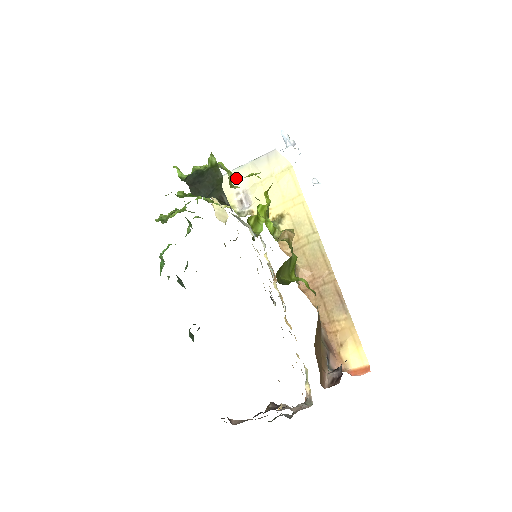
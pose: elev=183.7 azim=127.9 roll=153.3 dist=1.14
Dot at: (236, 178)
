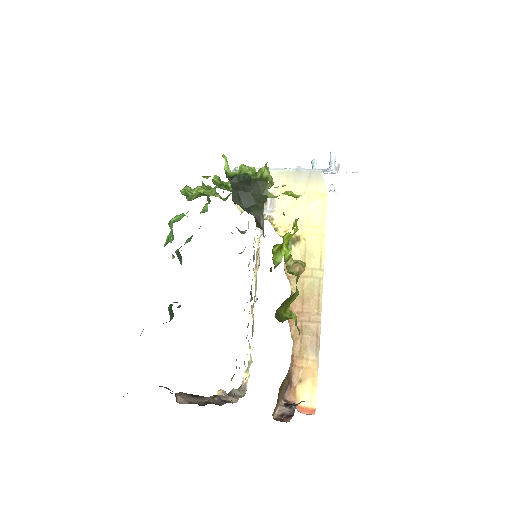
Dot at: occluded
